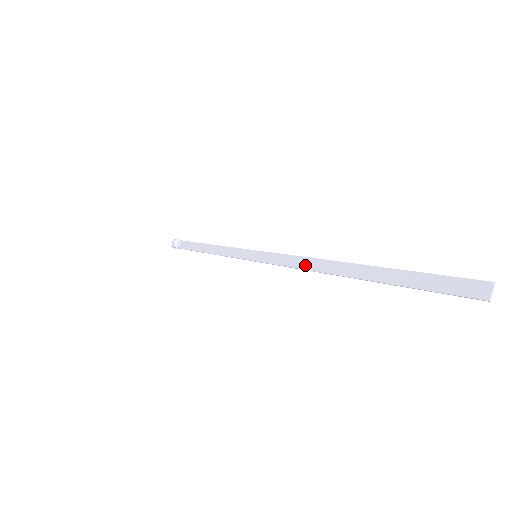
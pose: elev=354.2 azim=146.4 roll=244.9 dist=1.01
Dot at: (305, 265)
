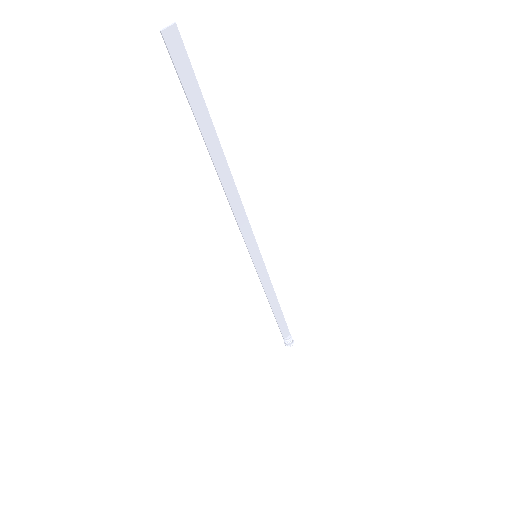
Dot at: (234, 204)
